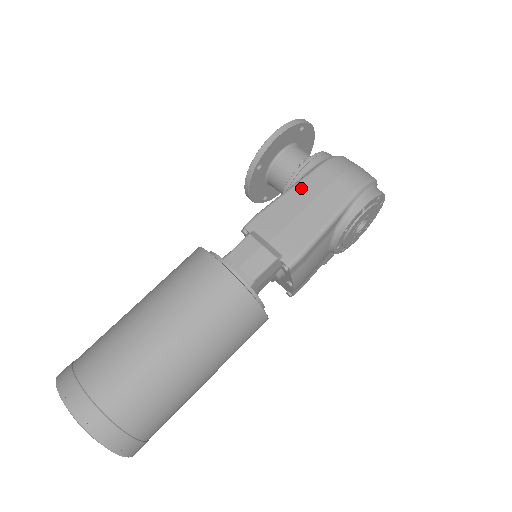
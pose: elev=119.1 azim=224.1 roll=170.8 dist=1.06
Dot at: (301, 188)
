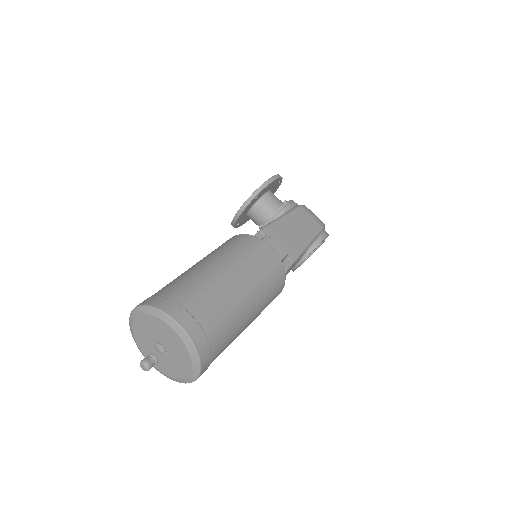
Dot at: (291, 217)
